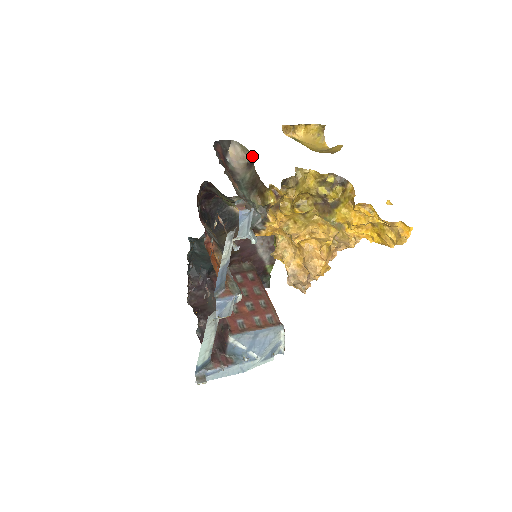
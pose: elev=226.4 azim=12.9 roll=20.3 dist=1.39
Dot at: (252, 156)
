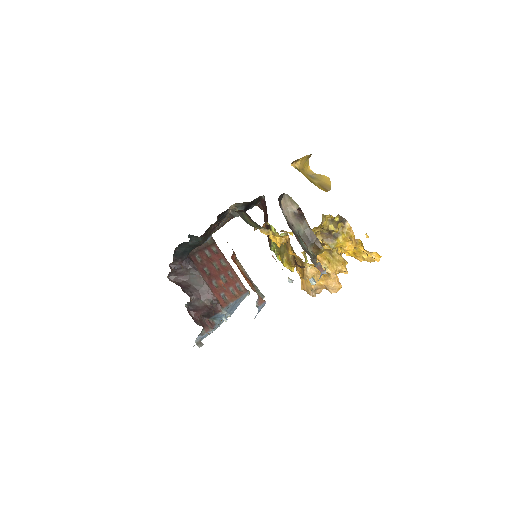
Dot at: (301, 210)
